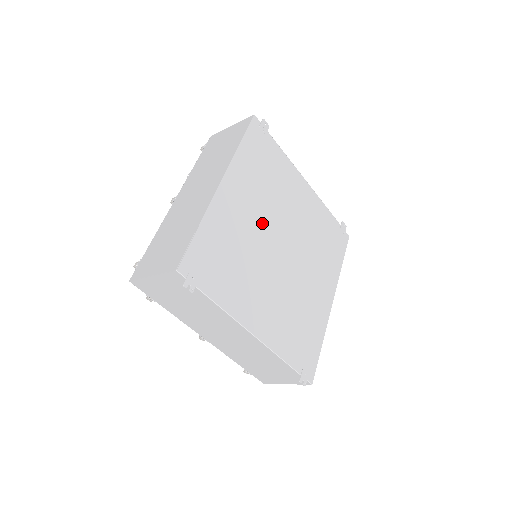
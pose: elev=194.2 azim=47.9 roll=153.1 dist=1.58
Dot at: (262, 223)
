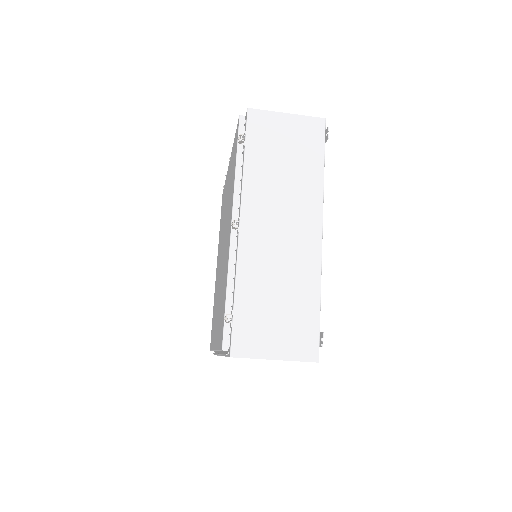
Dot at: occluded
